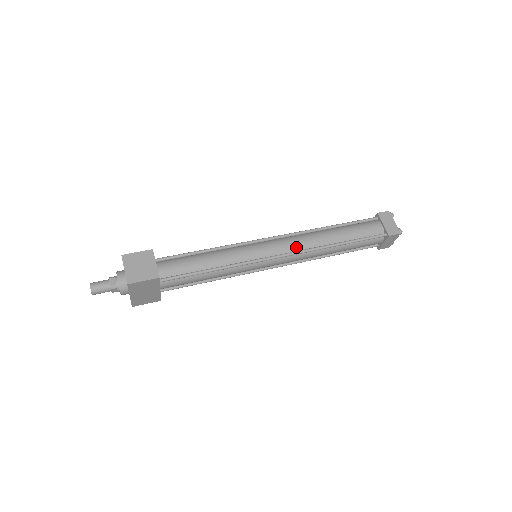
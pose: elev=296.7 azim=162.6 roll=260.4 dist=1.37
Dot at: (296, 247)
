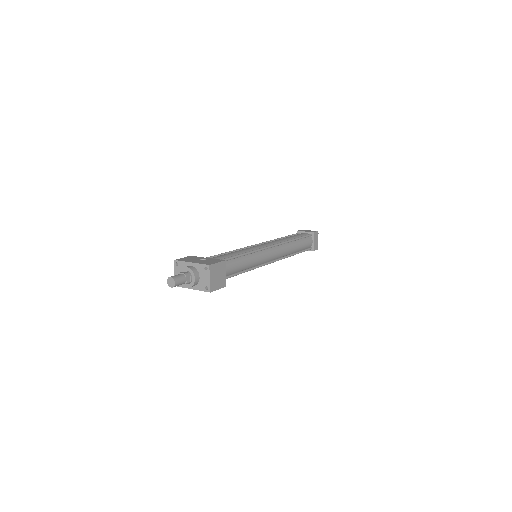
Dot at: (279, 256)
